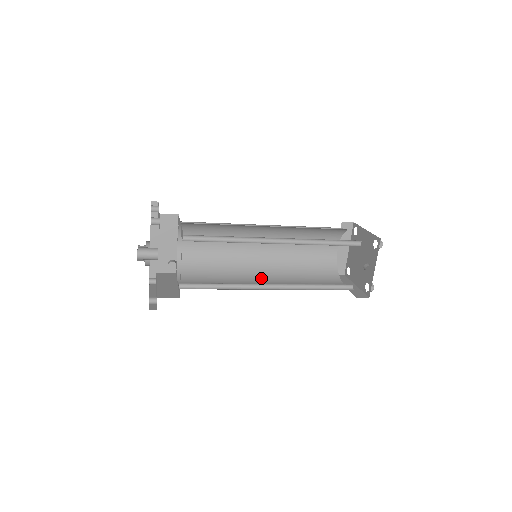
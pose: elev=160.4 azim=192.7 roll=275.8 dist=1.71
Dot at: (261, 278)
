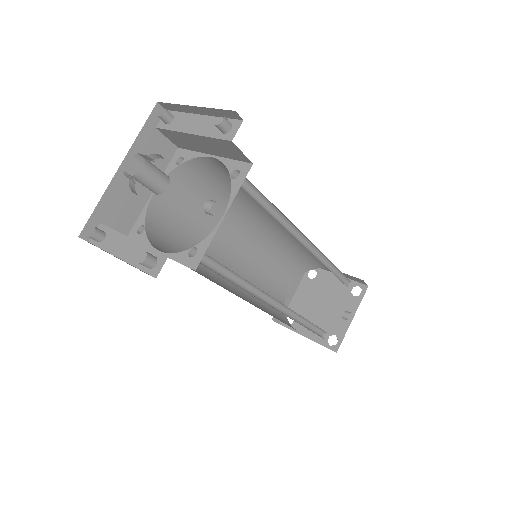
Dot at: (235, 292)
